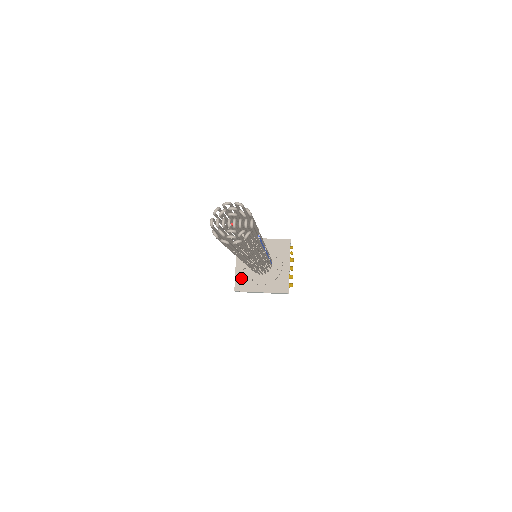
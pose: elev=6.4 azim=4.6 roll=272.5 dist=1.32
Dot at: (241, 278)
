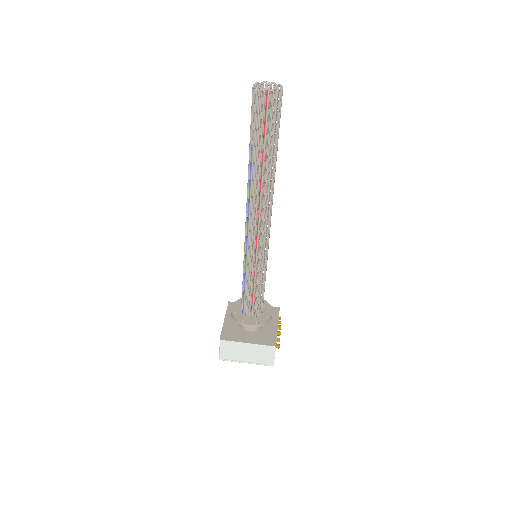
Dot at: (228, 330)
